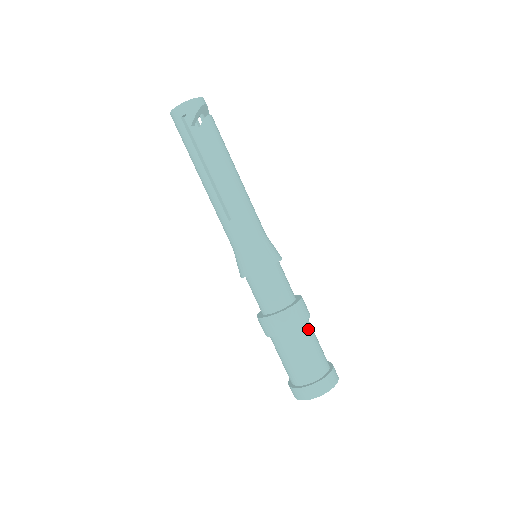
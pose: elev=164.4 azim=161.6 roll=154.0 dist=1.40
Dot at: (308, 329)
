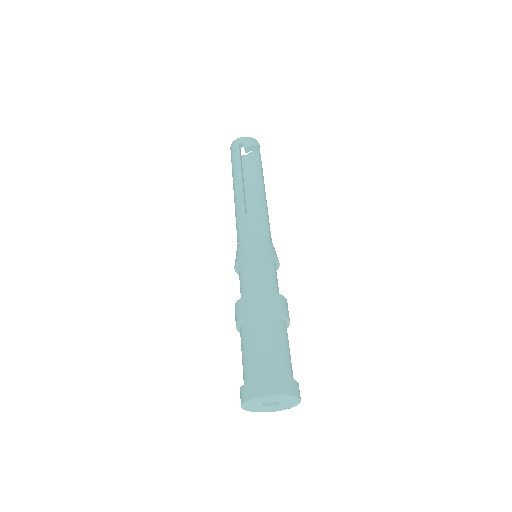
Dot at: (284, 328)
